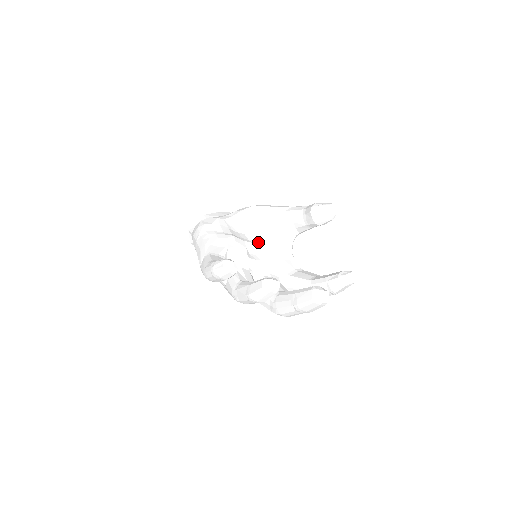
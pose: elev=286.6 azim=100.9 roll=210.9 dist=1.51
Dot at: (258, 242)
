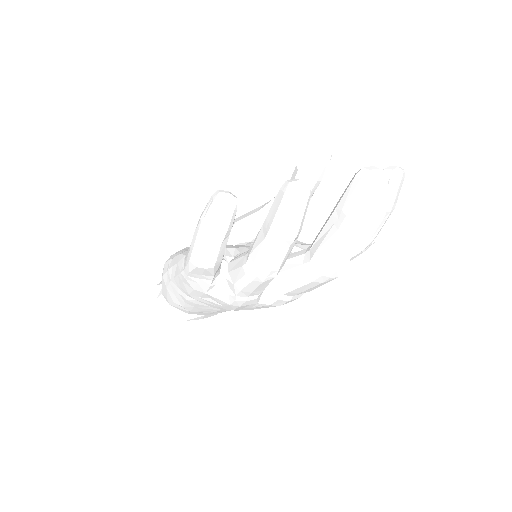
Dot at: (251, 243)
